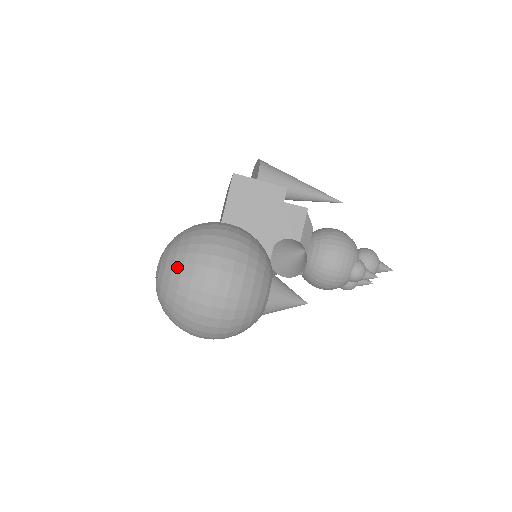
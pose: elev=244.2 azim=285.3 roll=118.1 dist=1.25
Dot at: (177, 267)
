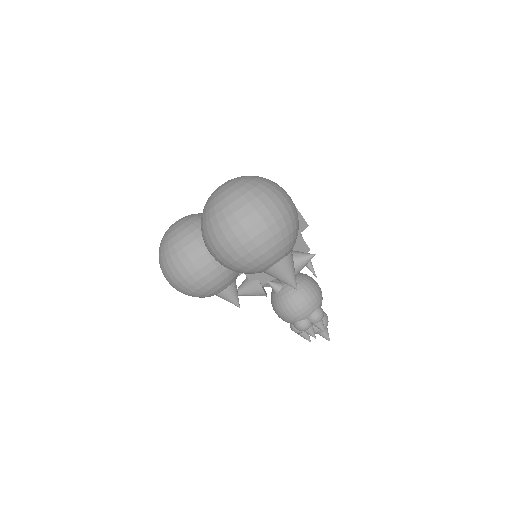
Dot at: (258, 180)
